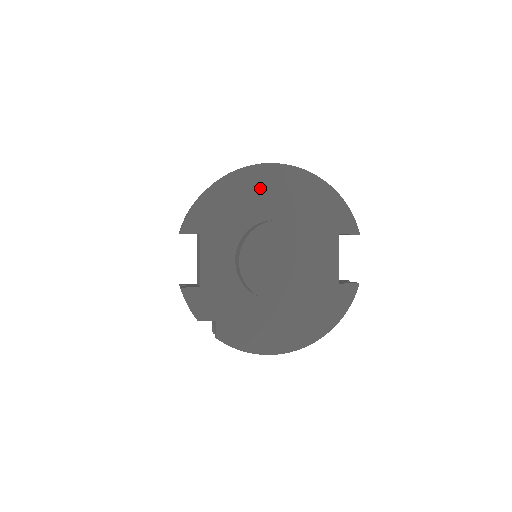
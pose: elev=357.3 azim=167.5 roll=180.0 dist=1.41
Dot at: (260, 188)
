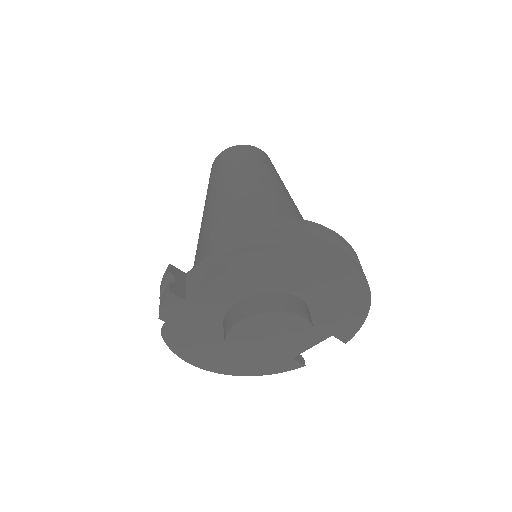
Dot at: (320, 272)
